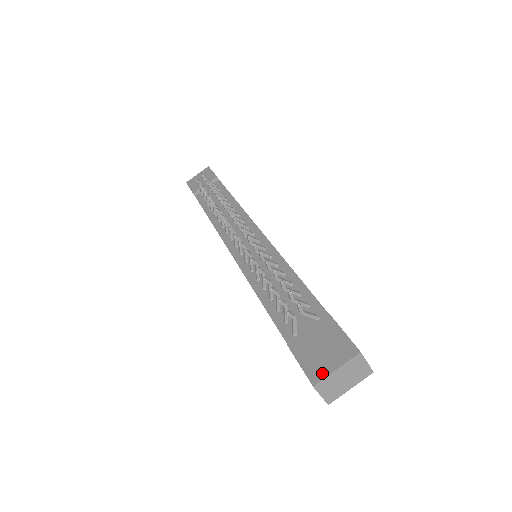
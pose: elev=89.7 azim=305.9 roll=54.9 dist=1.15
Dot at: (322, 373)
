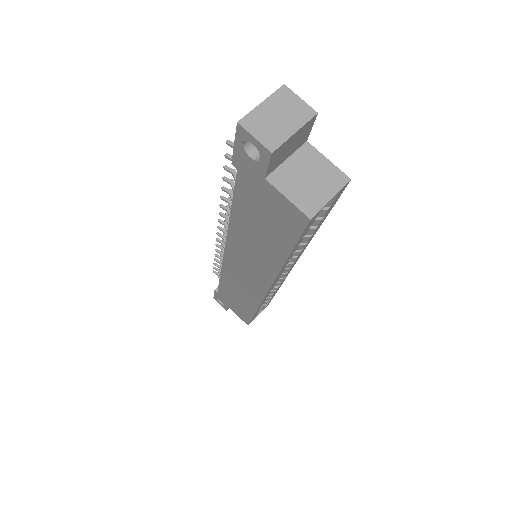
Dot at: (248, 116)
